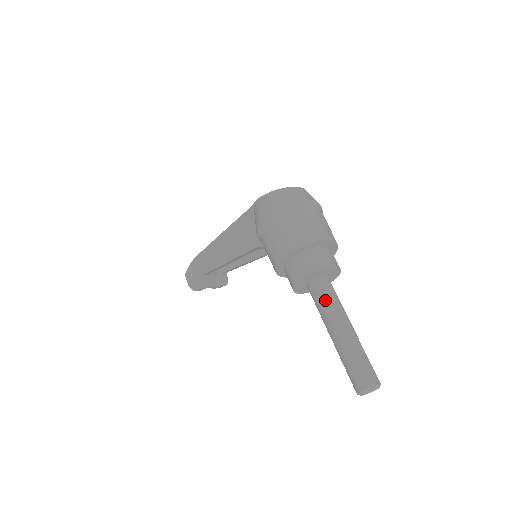
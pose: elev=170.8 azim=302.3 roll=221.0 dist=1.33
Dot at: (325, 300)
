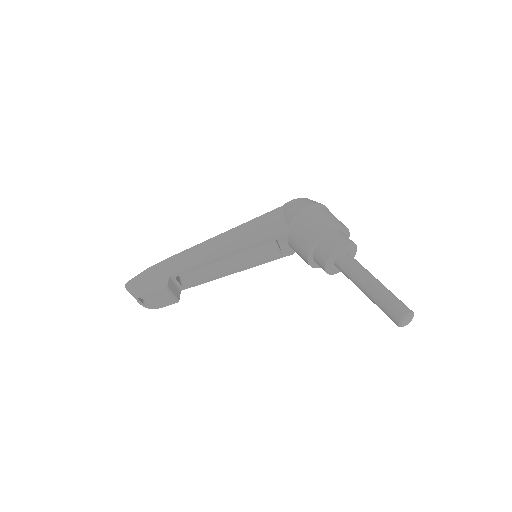
Dot at: (359, 263)
